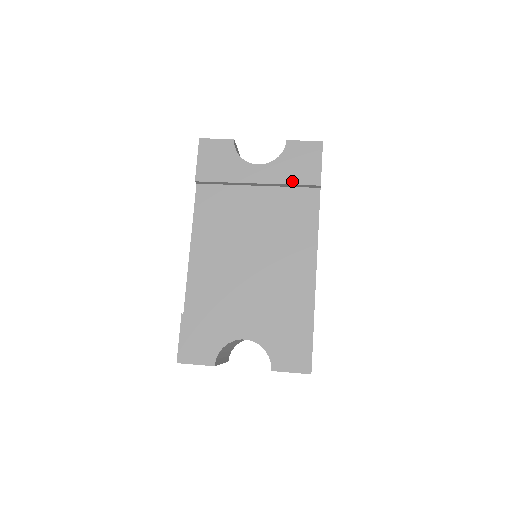
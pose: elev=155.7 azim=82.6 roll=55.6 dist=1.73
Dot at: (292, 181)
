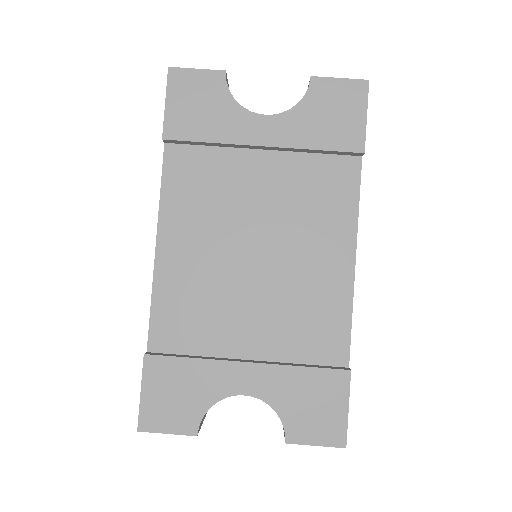
Dot at: (319, 144)
